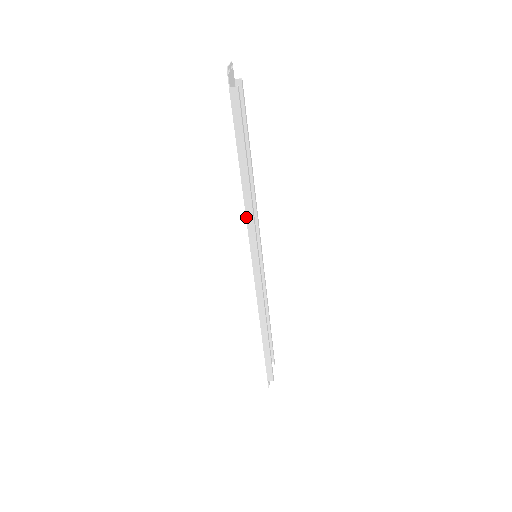
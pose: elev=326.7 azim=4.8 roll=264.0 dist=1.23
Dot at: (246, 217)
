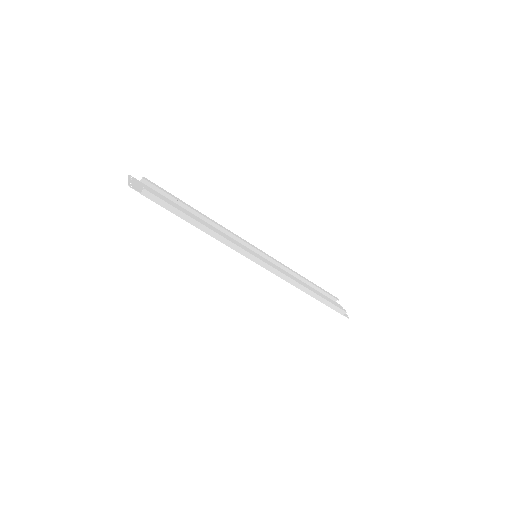
Dot at: (225, 244)
